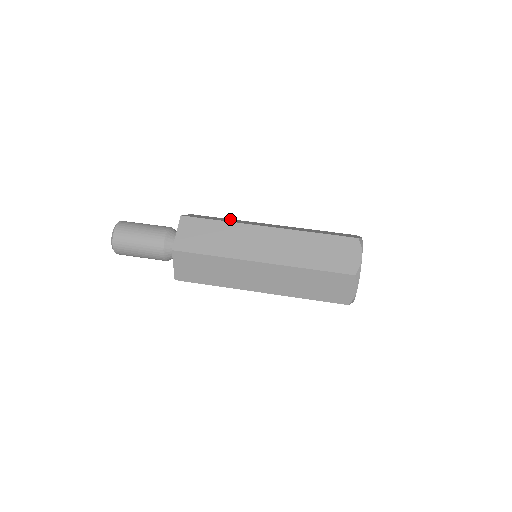
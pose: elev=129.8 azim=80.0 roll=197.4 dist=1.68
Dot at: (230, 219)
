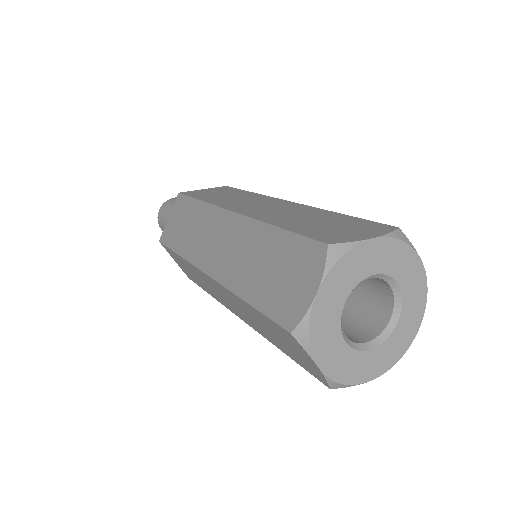
Dot at: occluded
